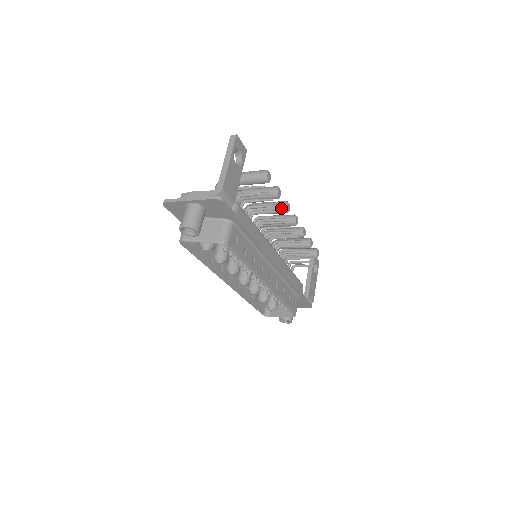
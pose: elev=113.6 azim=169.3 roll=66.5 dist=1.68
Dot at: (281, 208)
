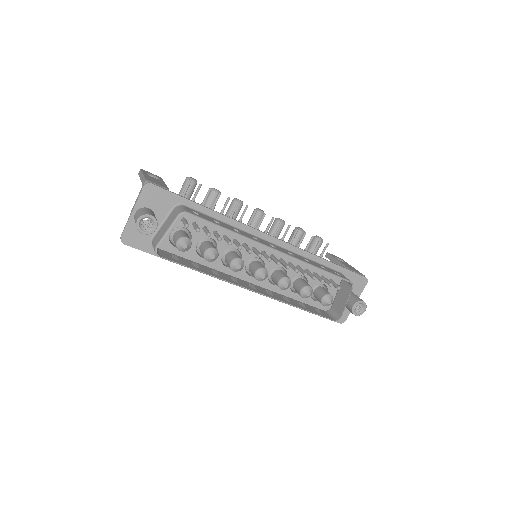
Dot at: (234, 204)
